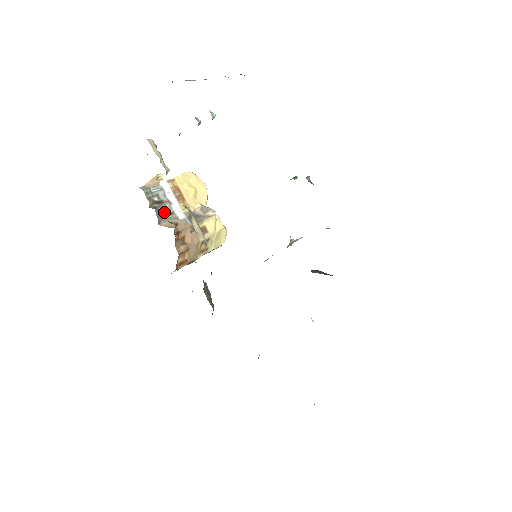
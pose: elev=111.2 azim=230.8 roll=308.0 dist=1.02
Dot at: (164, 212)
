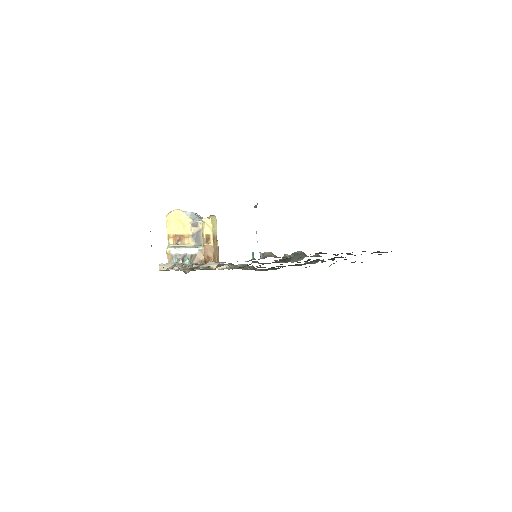
Dot at: (189, 261)
